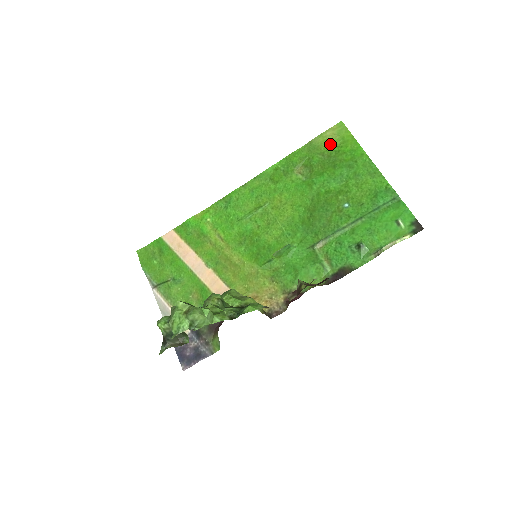
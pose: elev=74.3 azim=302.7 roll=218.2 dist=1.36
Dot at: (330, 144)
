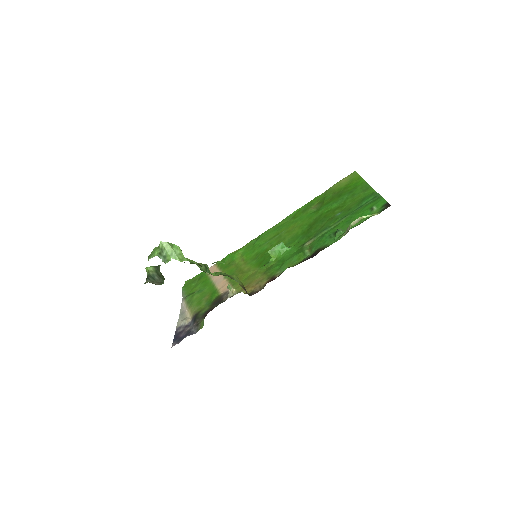
Dot at: (342, 185)
